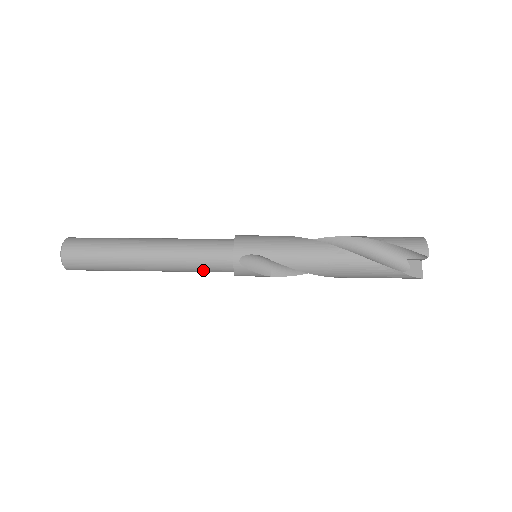
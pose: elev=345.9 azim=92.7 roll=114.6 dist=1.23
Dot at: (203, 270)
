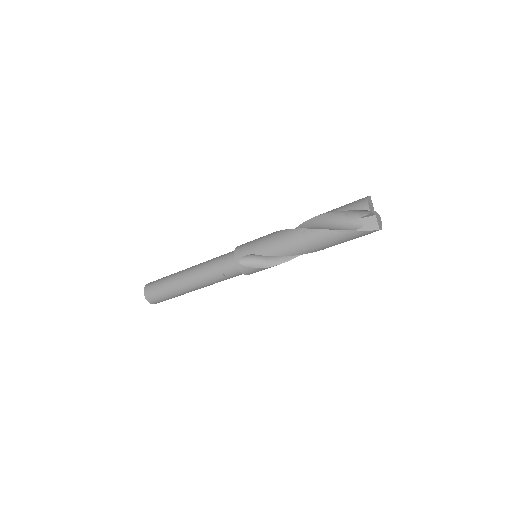
Dot at: (224, 278)
